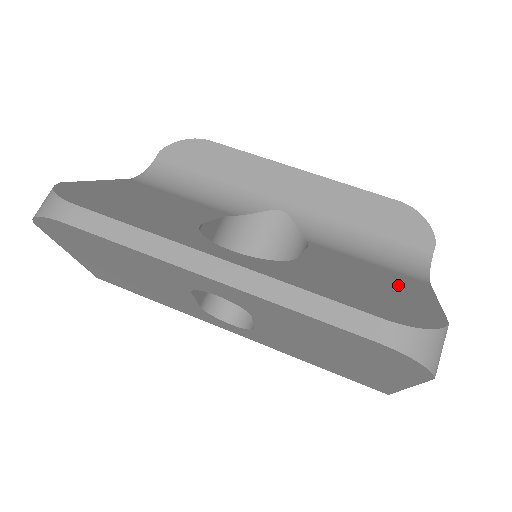
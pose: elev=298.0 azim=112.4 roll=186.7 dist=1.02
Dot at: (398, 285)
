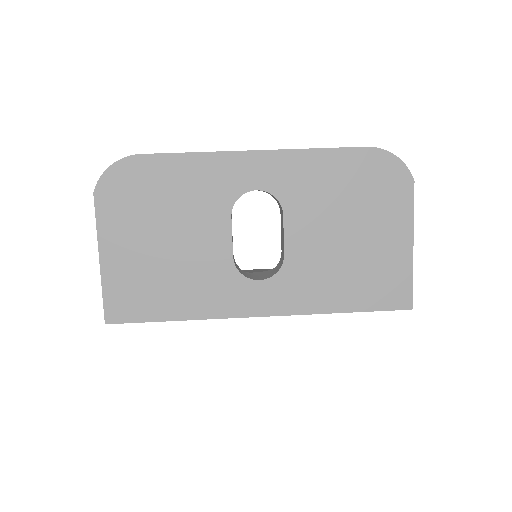
Dot at: occluded
